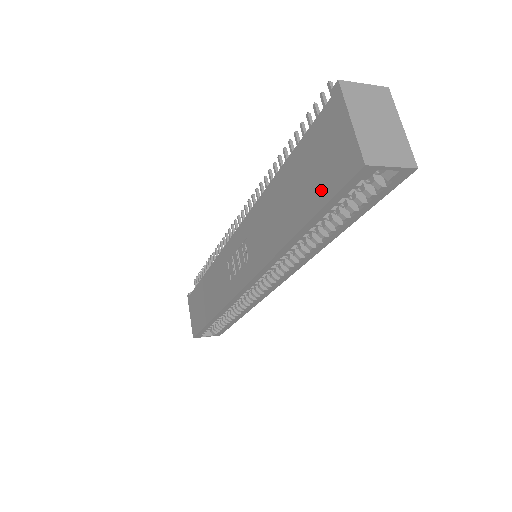
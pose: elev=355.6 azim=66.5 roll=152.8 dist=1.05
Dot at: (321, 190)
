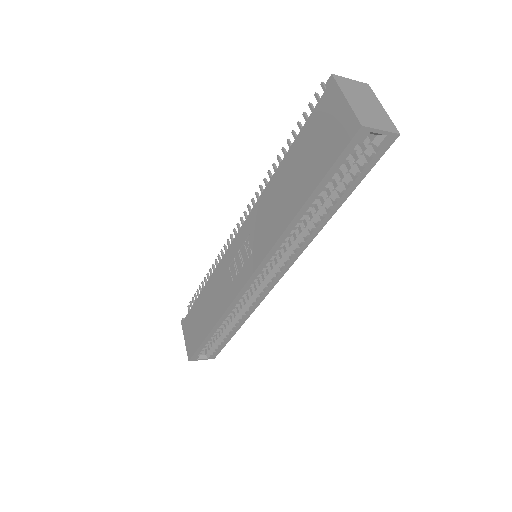
Dot at: (323, 161)
